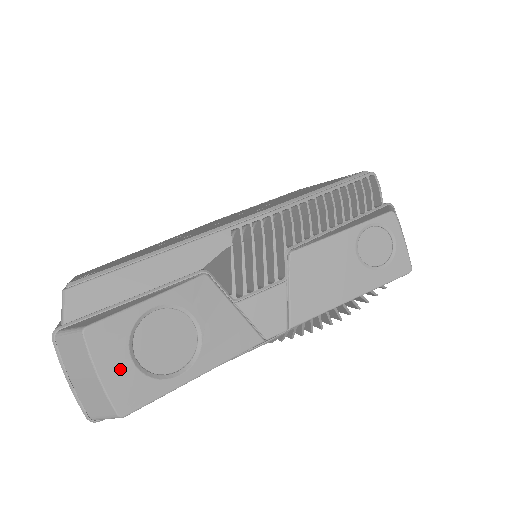
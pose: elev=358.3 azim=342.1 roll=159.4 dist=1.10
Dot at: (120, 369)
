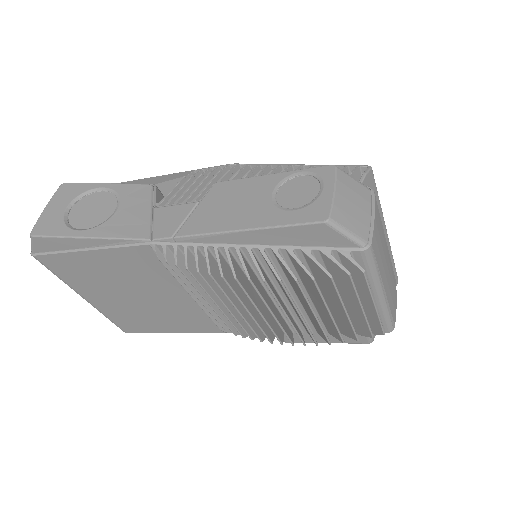
Dot at: (57, 210)
